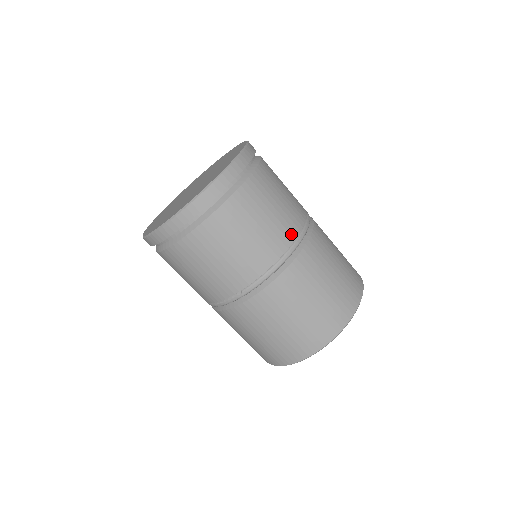
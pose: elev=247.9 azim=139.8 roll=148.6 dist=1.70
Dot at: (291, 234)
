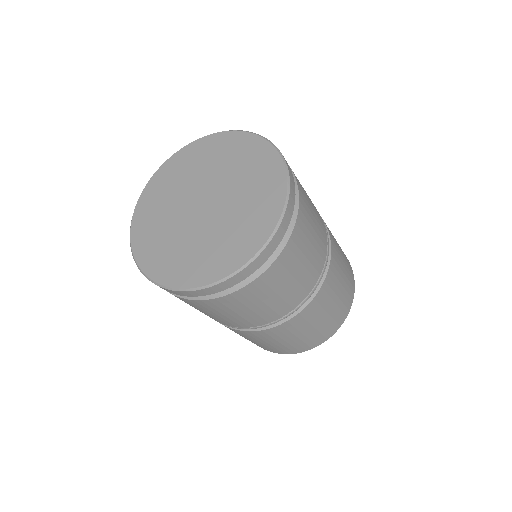
Dot at: (324, 226)
